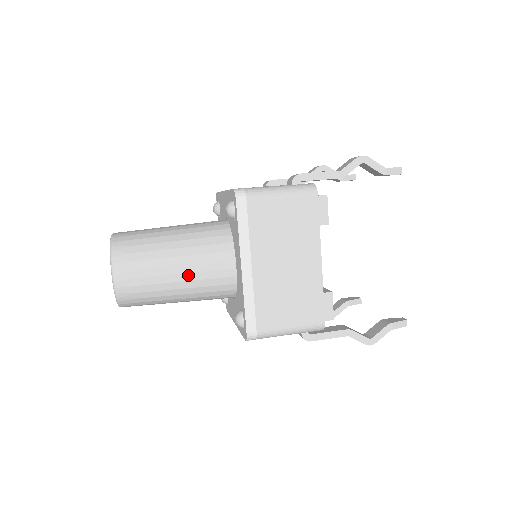
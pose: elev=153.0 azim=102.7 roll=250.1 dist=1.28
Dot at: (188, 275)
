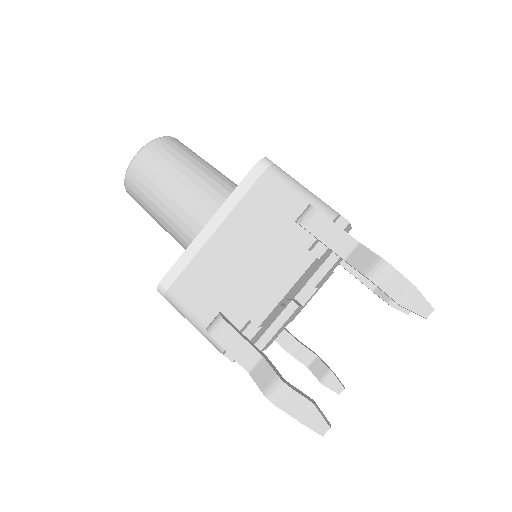
Dot at: occluded
